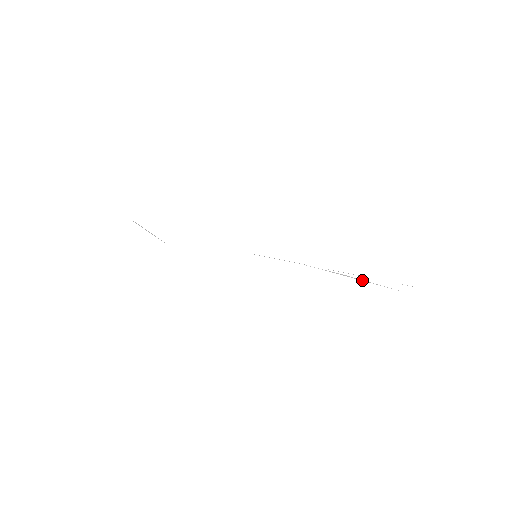
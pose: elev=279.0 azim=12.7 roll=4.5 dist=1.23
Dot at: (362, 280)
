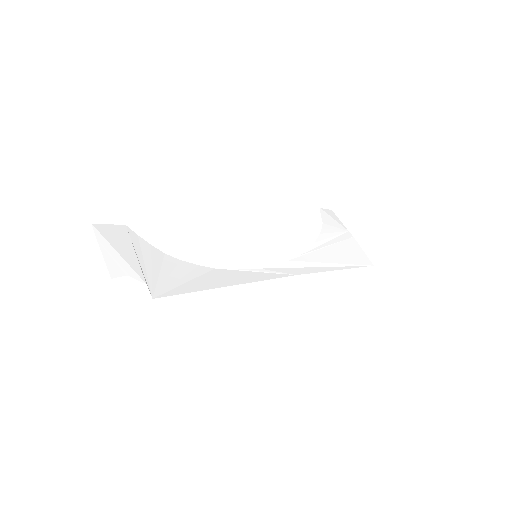
Dot at: (327, 240)
